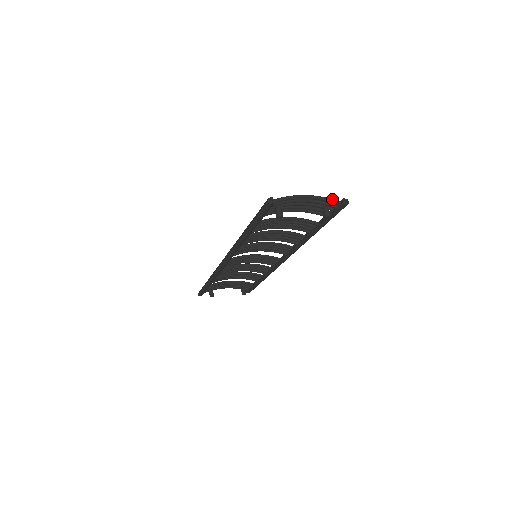
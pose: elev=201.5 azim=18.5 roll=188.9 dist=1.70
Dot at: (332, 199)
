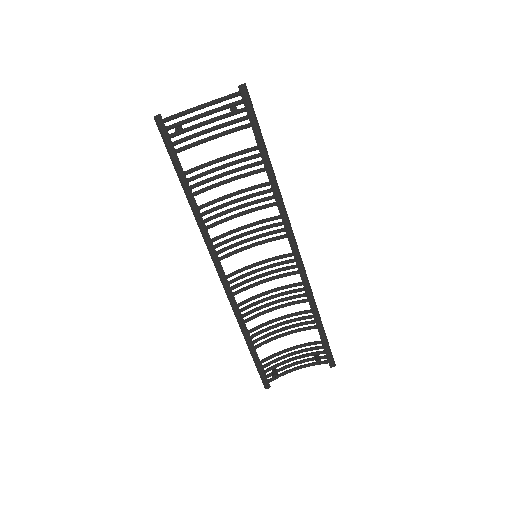
Dot at: (230, 94)
